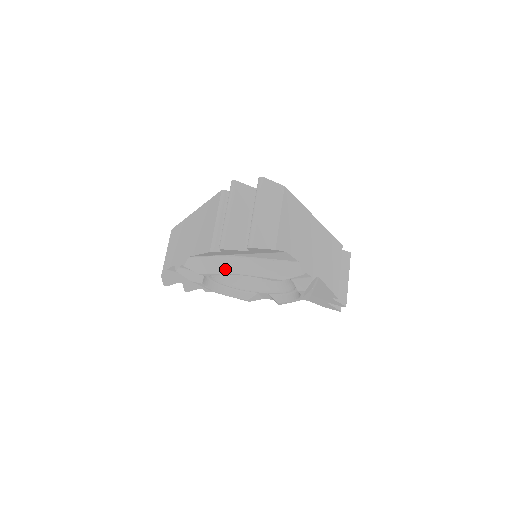
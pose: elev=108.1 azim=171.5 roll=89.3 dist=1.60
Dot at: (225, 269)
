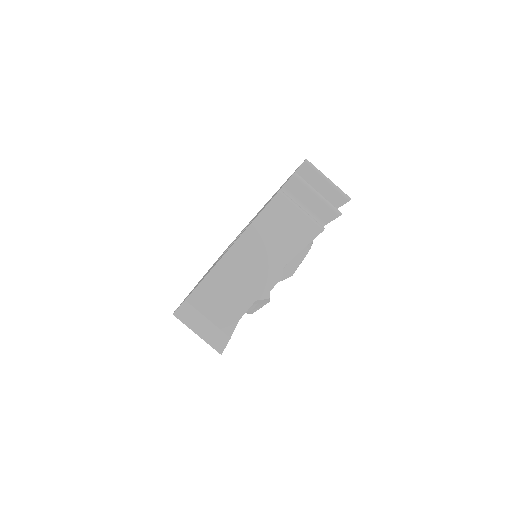
Dot at: (247, 313)
